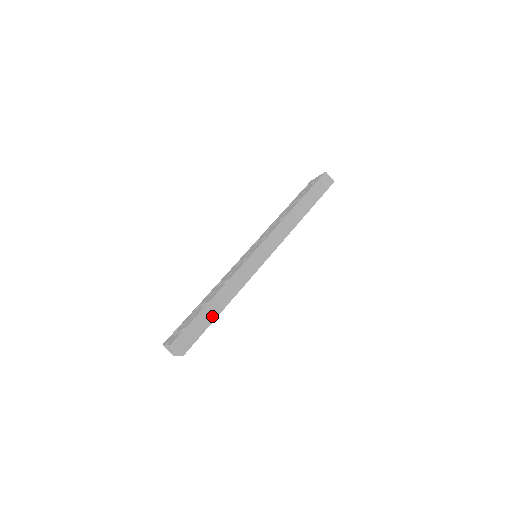
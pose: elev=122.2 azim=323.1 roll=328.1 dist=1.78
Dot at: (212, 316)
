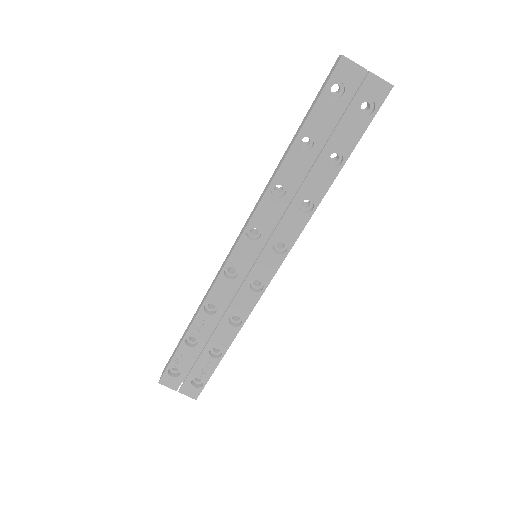
Dot at: occluded
